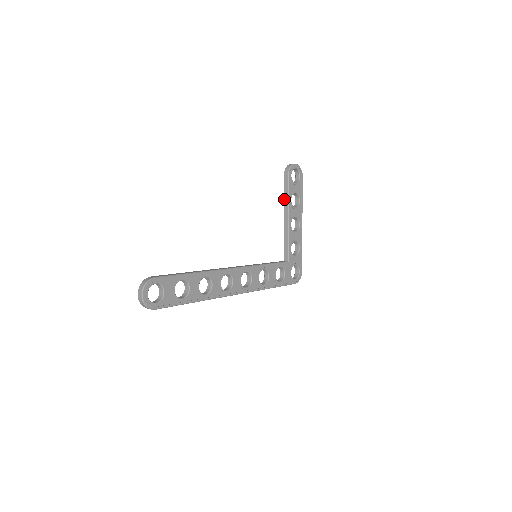
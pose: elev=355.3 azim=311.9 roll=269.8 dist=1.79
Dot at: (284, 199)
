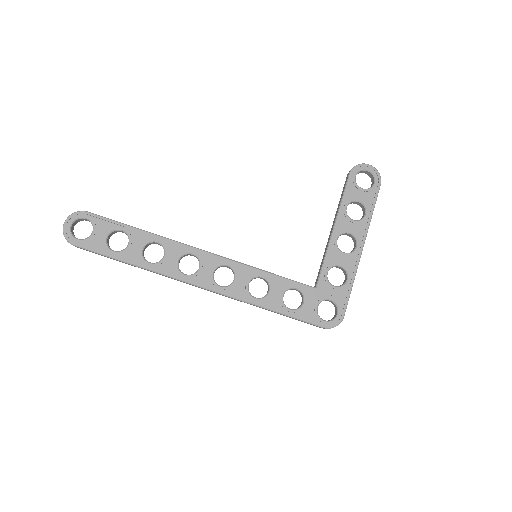
Dot at: (338, 206)
